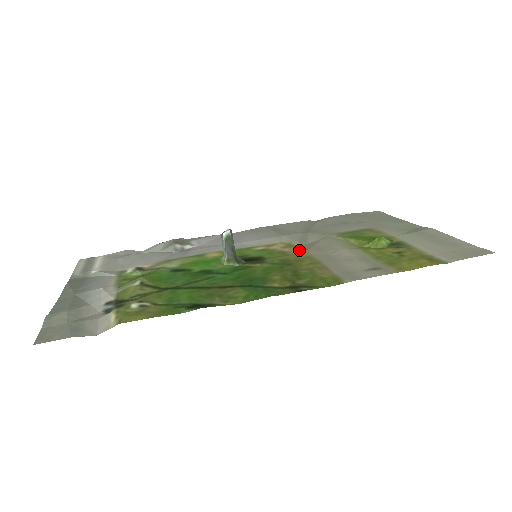
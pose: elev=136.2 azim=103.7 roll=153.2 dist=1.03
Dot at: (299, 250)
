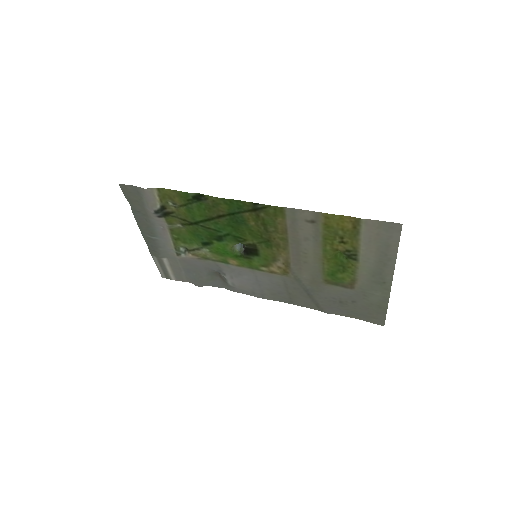
Dot at: (286, 262)
